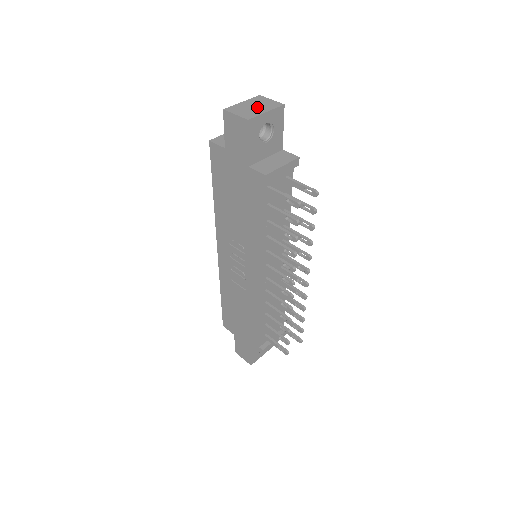
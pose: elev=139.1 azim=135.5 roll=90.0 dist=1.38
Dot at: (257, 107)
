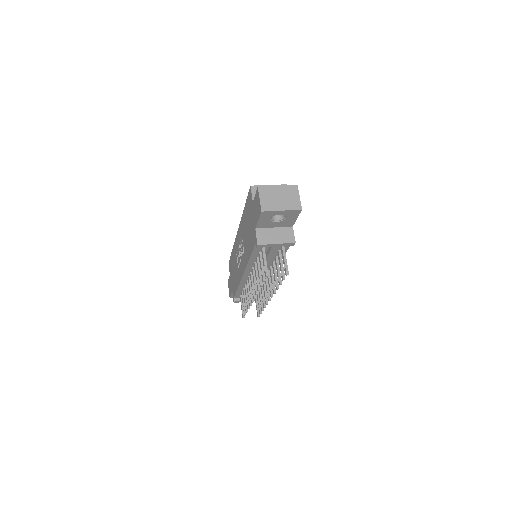
Dot at: (281, 200)
